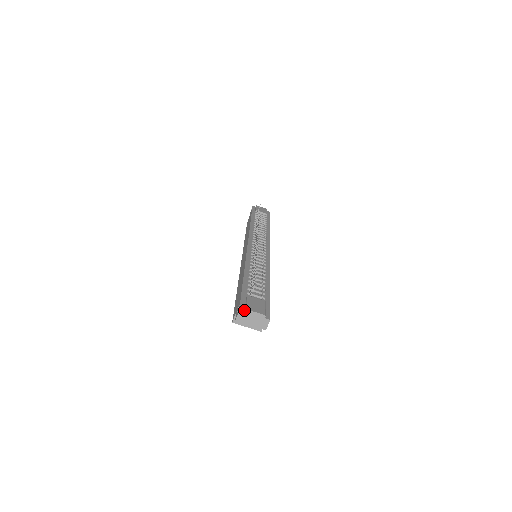
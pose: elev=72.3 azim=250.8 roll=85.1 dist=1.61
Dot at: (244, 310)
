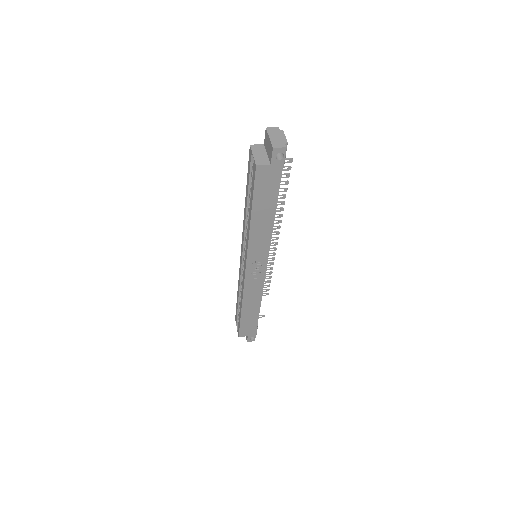
Dot at: (280, 132)
